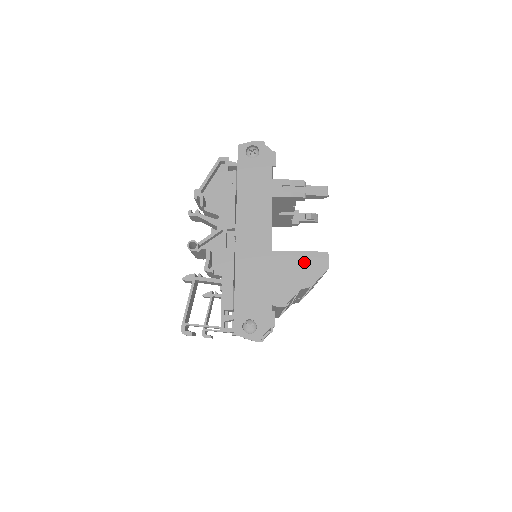
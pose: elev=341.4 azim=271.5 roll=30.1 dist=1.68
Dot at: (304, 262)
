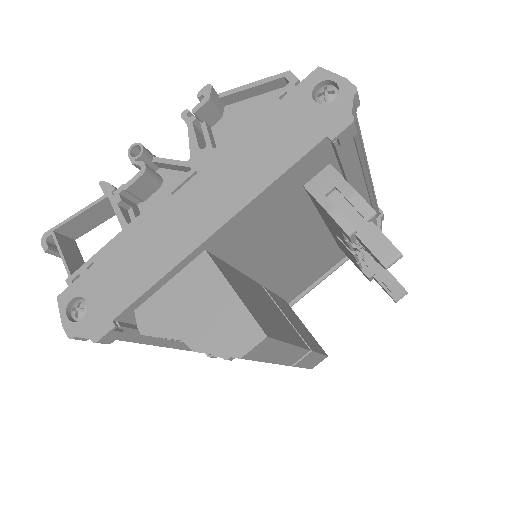
Dot at: (224, 312)
